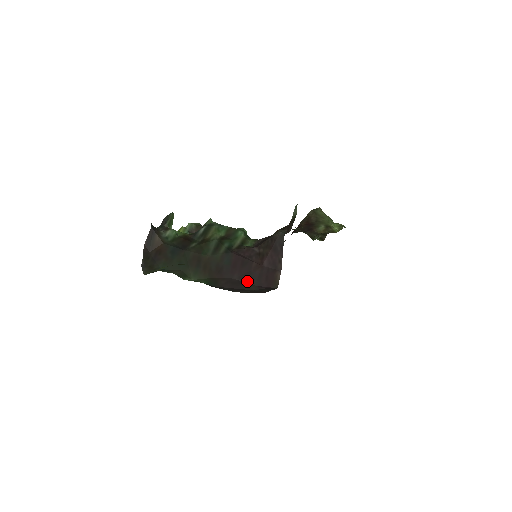
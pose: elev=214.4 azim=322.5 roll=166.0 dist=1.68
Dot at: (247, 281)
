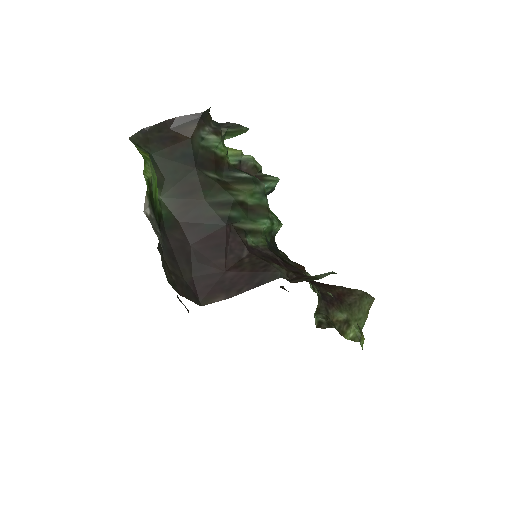
Dot at: (194, 263)
